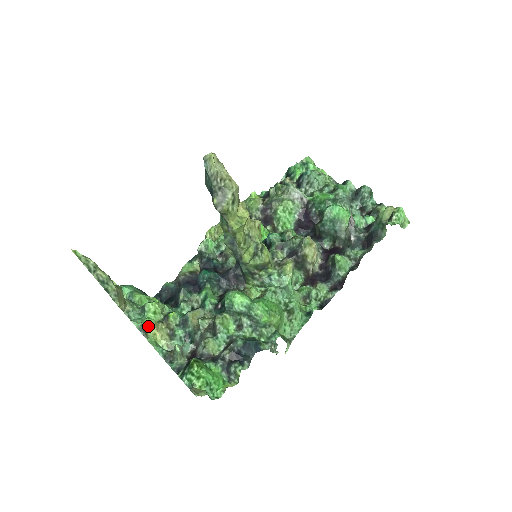
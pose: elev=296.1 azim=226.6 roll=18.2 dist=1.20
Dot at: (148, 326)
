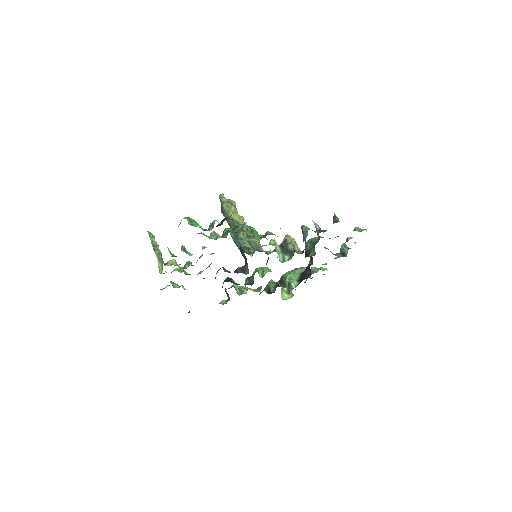
Dot at: (170, 260)
